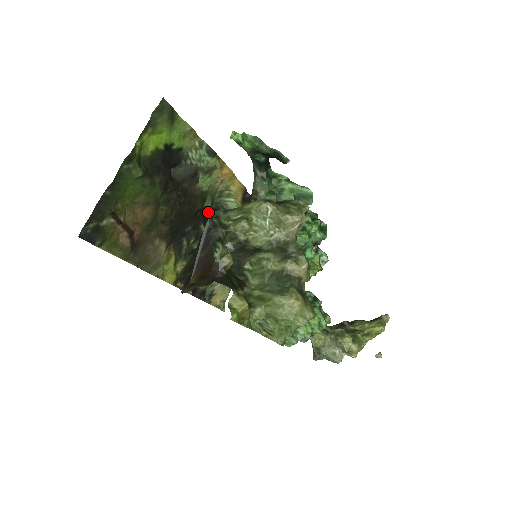
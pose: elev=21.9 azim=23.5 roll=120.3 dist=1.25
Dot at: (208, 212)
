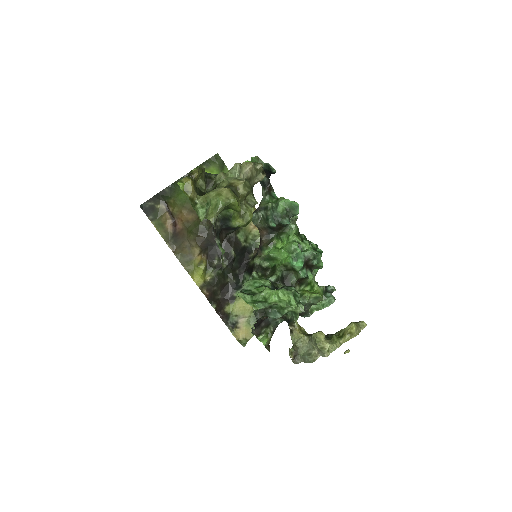
Dot at: occluded
